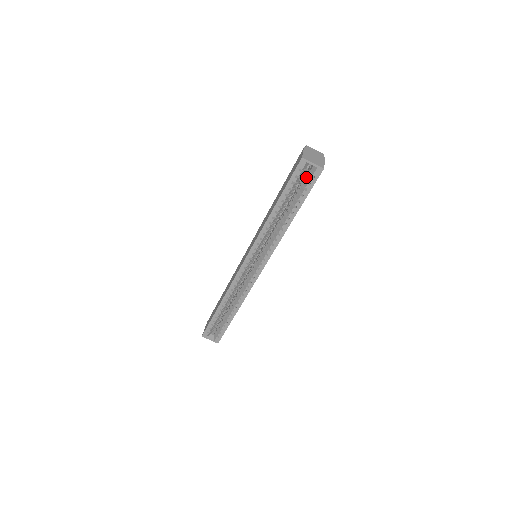
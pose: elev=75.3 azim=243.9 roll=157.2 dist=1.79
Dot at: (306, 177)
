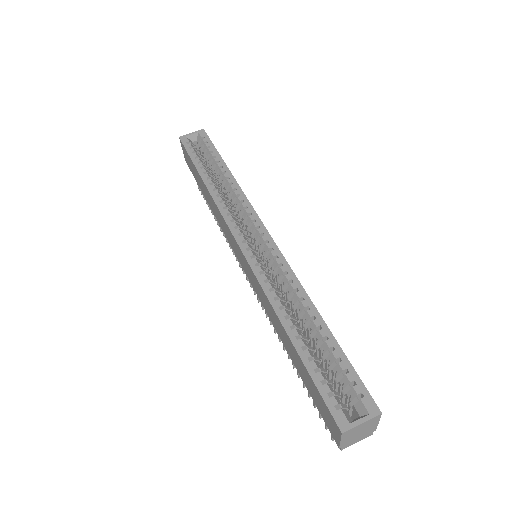
Dot at: (201, 149)
